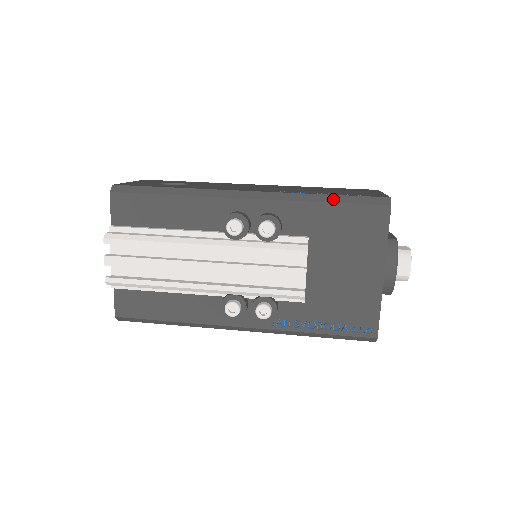
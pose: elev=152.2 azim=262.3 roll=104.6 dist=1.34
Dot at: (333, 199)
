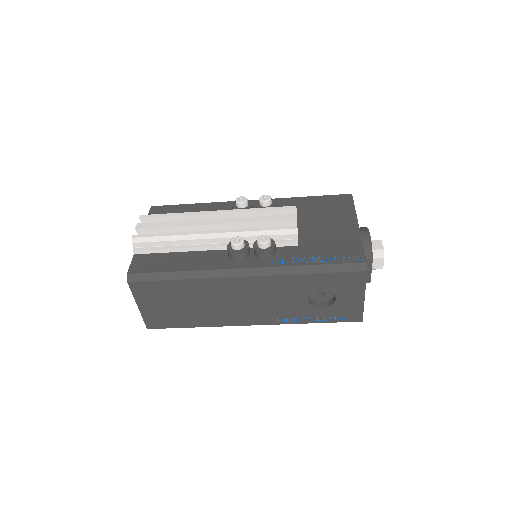
Dot at: (311, 197)
